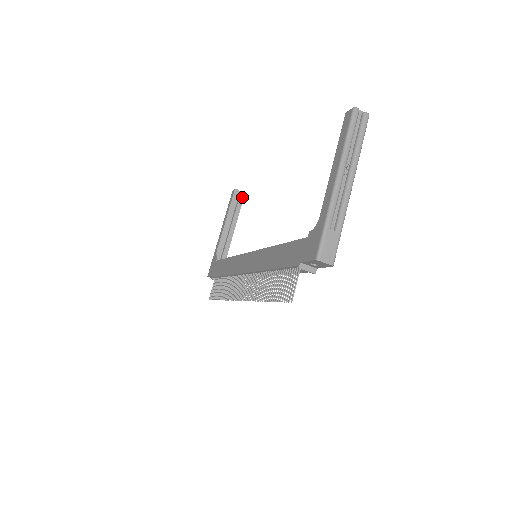
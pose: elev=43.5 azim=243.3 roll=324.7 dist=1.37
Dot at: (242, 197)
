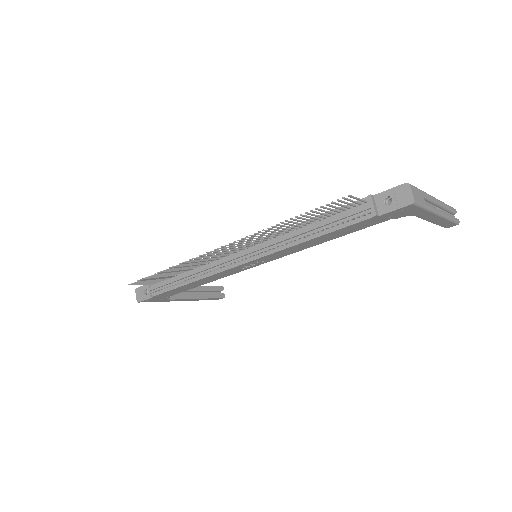
Dot at: (220, 296)
